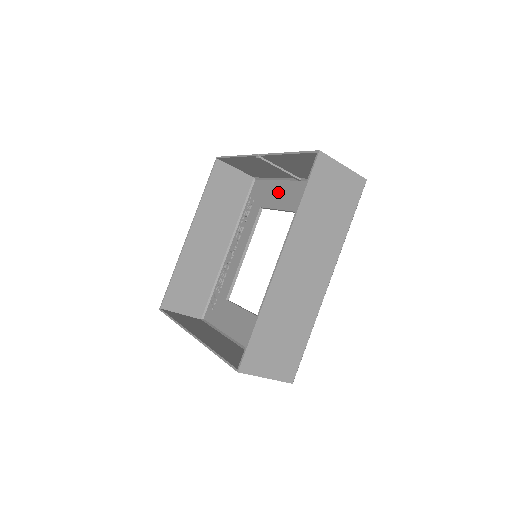
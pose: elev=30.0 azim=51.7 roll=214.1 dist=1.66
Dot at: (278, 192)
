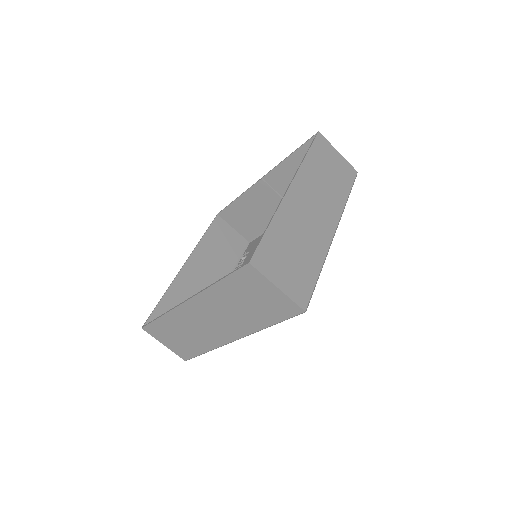
Dot at: occluded
